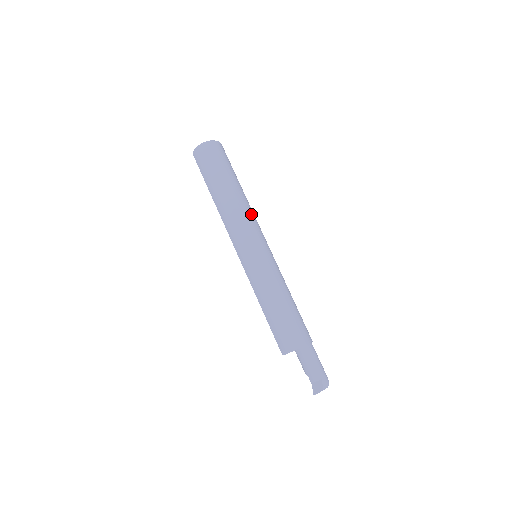
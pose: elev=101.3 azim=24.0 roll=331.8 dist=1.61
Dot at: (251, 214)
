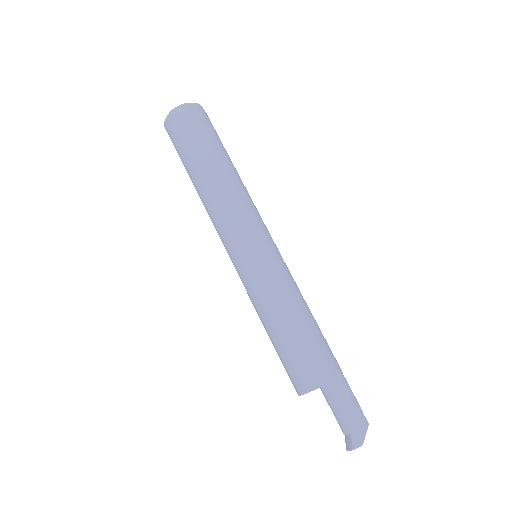
Dot at: (230, 203)
